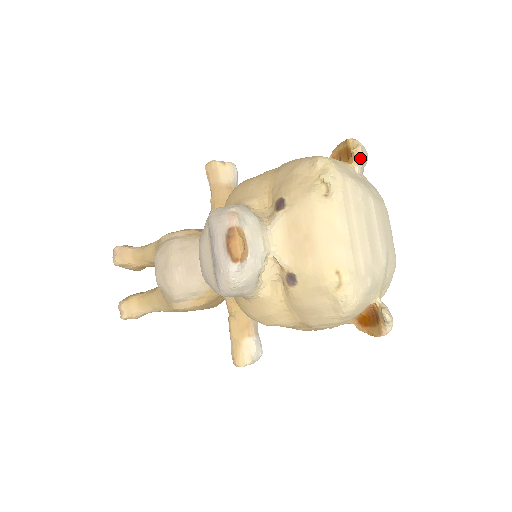
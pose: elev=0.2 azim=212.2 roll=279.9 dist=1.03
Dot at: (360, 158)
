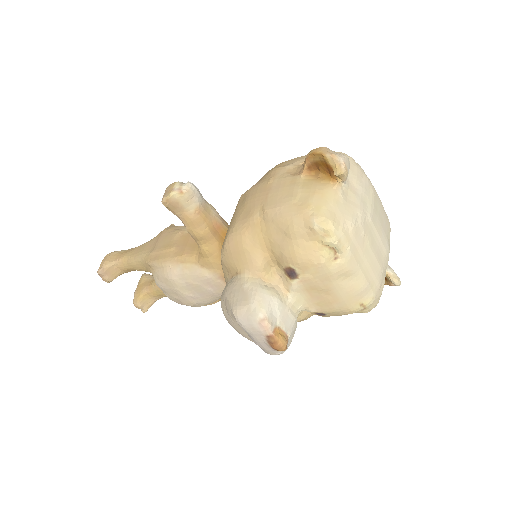
Dot at: (346, 177)
